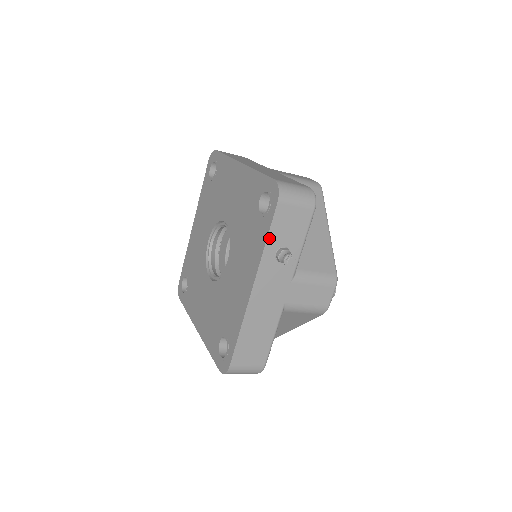
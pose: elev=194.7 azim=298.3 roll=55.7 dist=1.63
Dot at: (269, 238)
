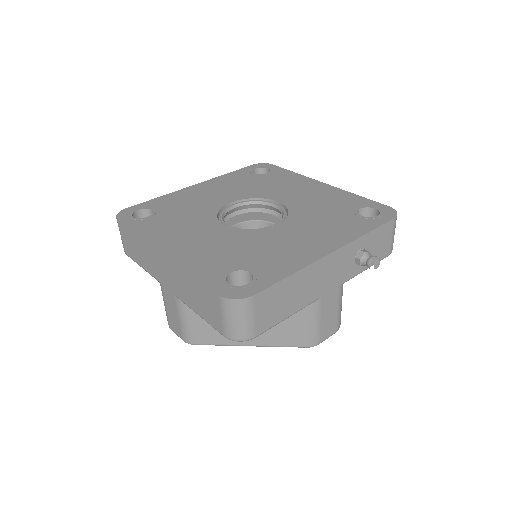
Dot at: (371, 233)
